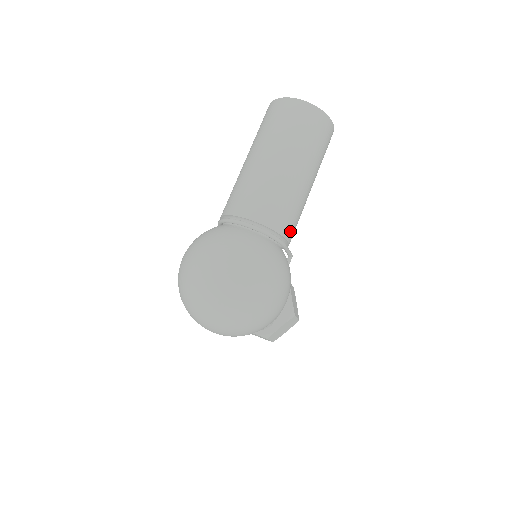
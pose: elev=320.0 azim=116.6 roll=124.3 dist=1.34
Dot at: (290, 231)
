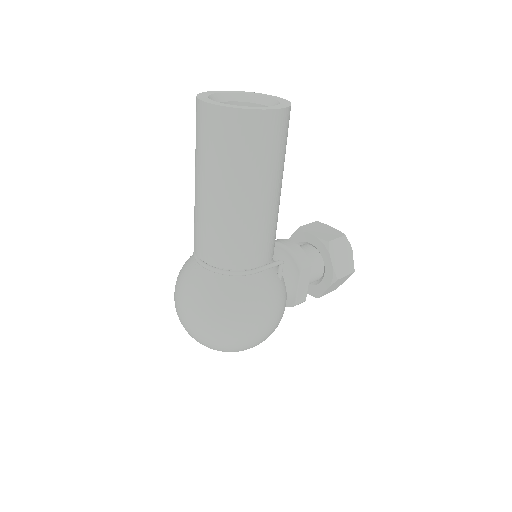
Dot at: (256, 257)
